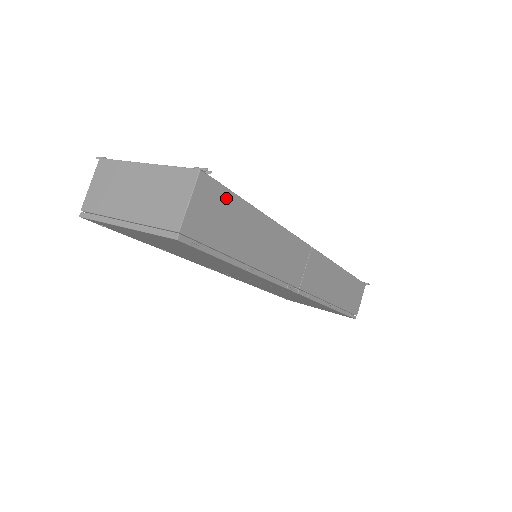
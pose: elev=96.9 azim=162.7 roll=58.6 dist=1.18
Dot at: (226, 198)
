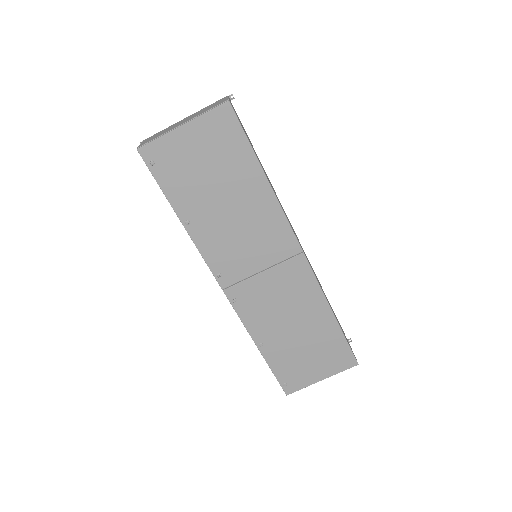
Dot at: occluded
